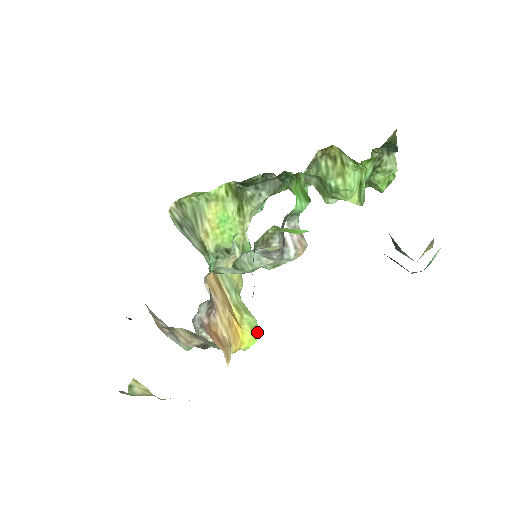
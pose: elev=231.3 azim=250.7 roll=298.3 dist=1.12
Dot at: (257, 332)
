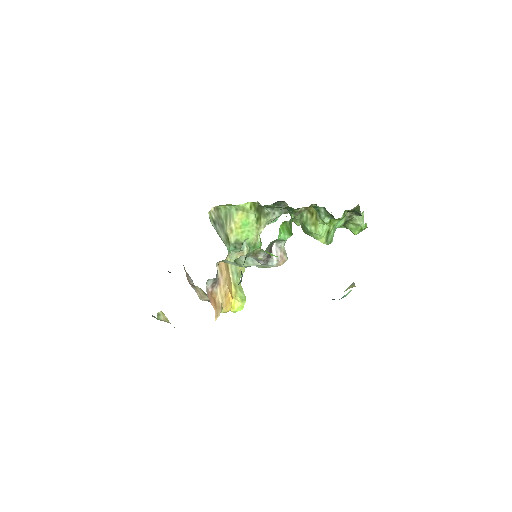
Dot at: occluded
